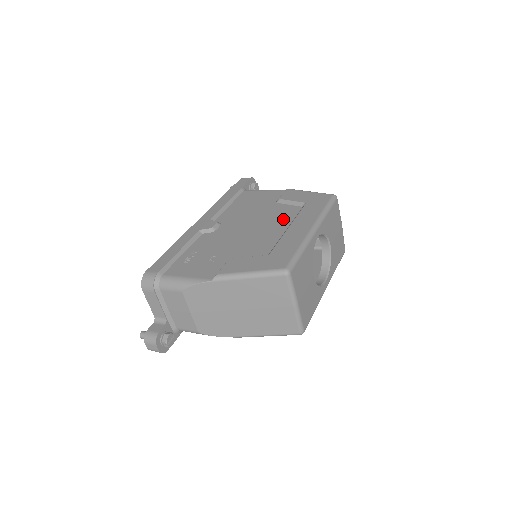
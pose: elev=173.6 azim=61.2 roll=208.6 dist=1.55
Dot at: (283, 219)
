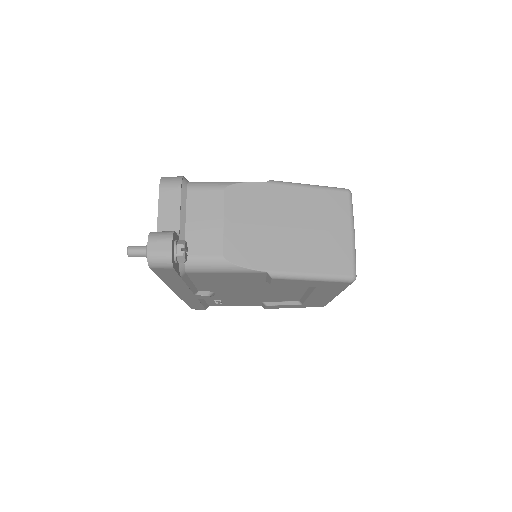
Dot at: occluded
